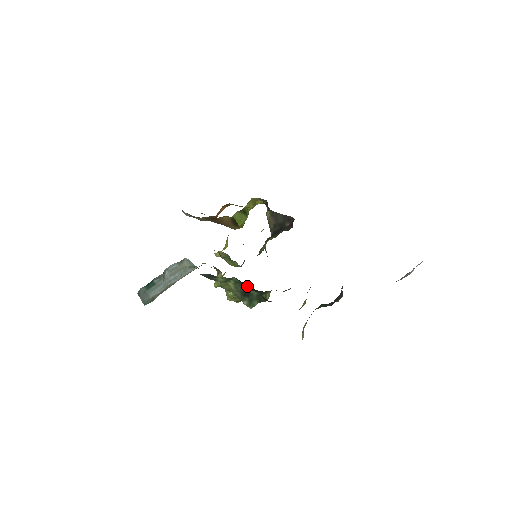
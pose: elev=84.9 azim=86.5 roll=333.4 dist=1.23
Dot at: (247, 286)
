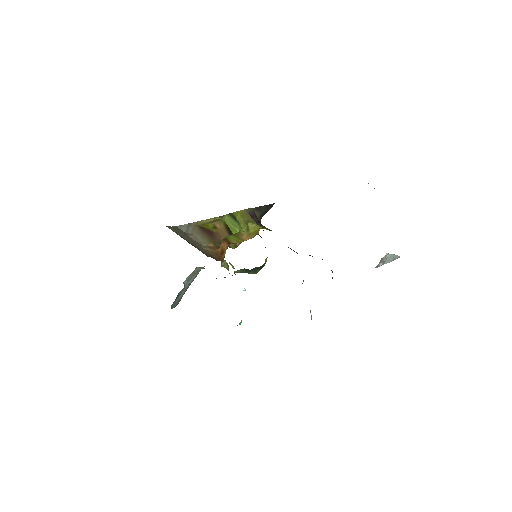
Dot at: occluded
